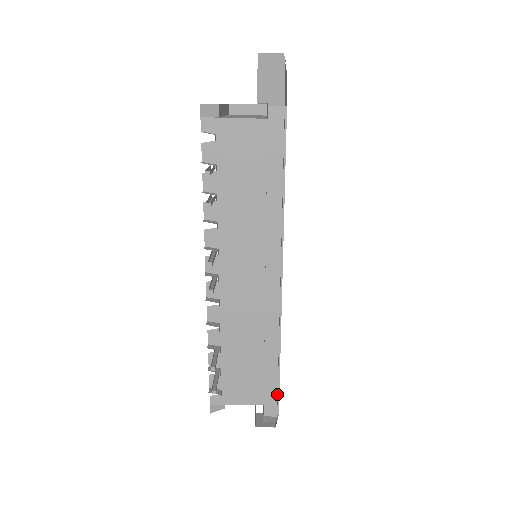
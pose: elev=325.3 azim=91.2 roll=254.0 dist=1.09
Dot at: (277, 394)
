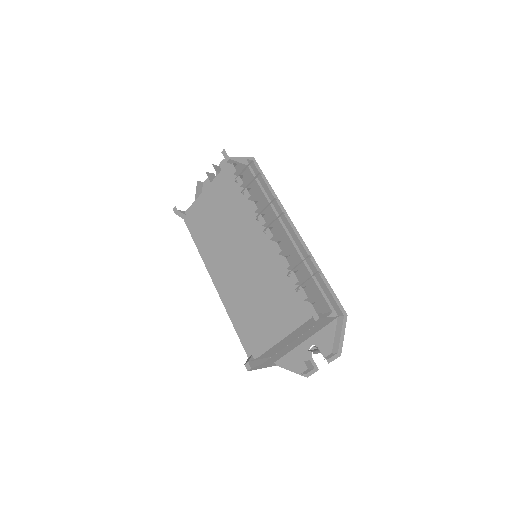
Dot at: (334, 299)
